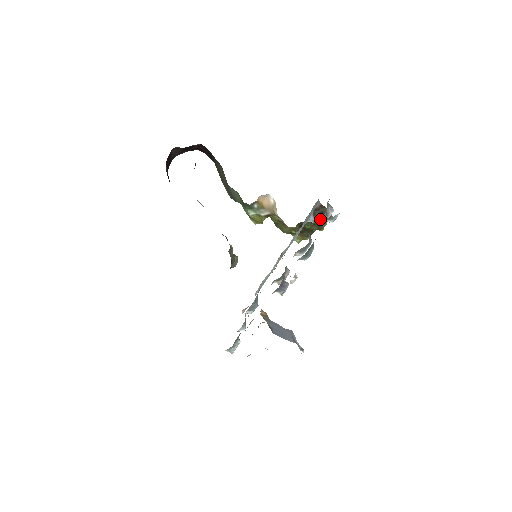
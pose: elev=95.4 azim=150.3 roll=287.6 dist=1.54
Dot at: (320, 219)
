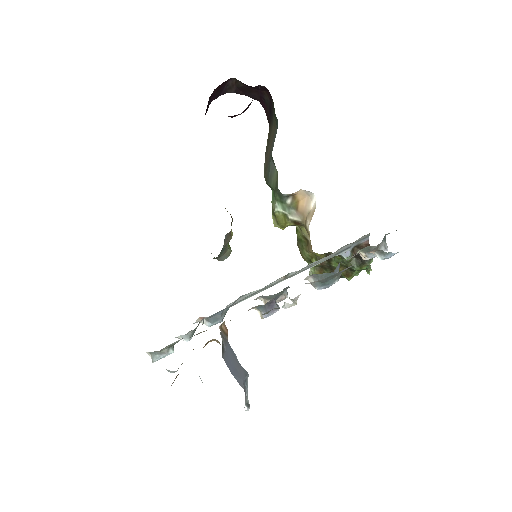
Dot at: (365, 250)
